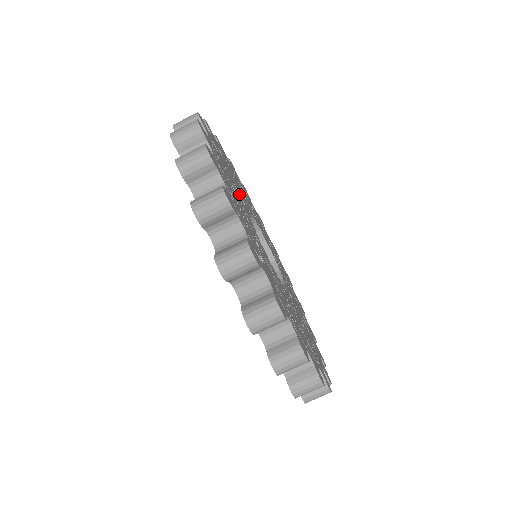
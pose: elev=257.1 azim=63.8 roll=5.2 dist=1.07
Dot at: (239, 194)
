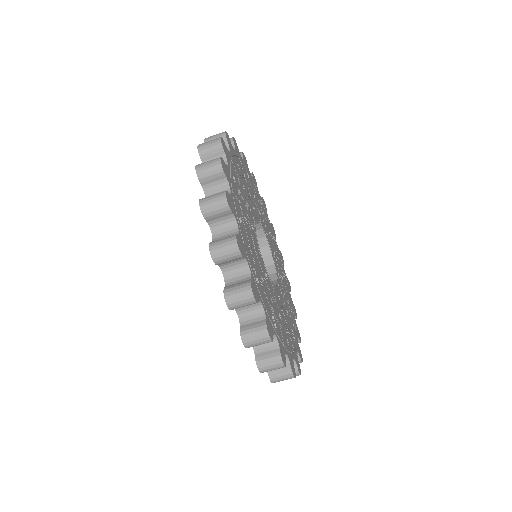
Dot at: (252, 202)
